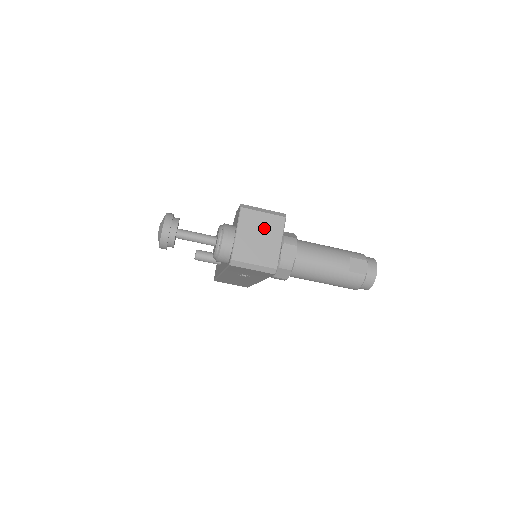
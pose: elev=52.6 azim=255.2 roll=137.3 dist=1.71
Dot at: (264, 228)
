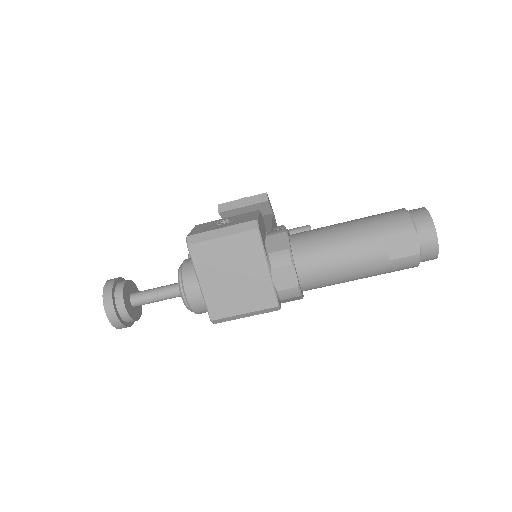
Dot at: (234, 259)
